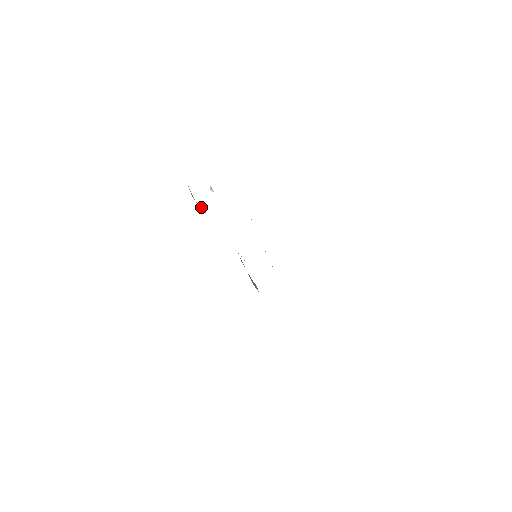
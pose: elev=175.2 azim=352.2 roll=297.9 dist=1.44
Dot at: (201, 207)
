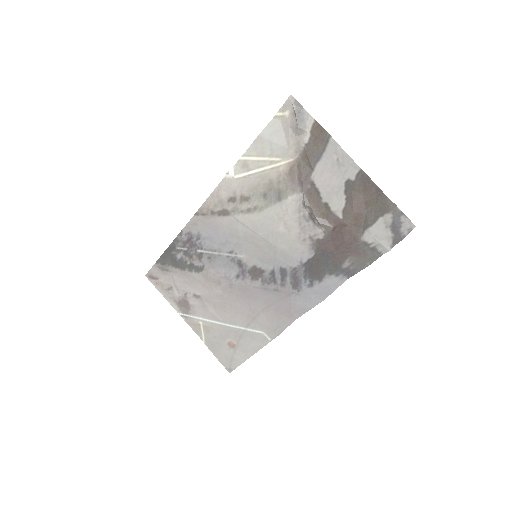
Dot at: (307, 120)
